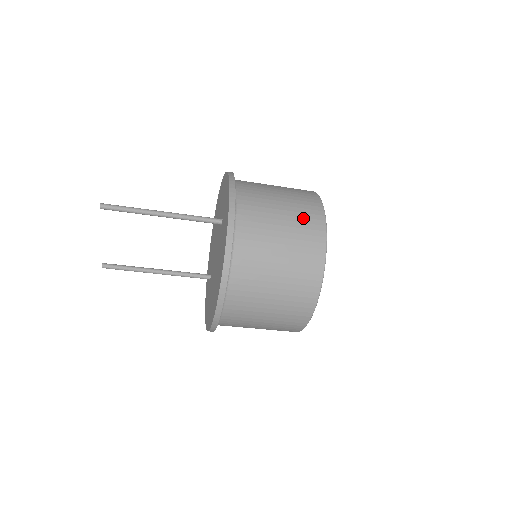
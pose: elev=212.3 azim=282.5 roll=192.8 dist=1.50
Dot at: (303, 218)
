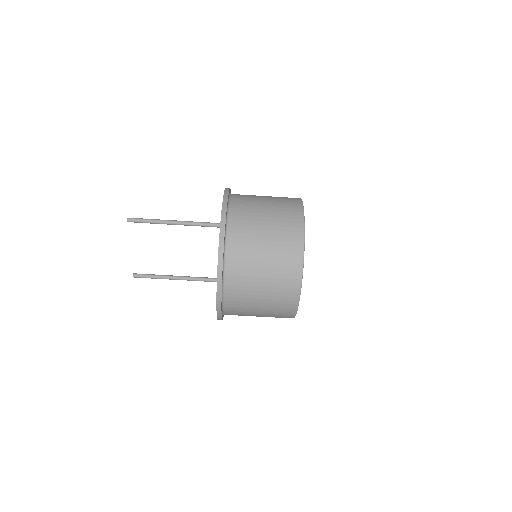
Dot at: (284, 211)
